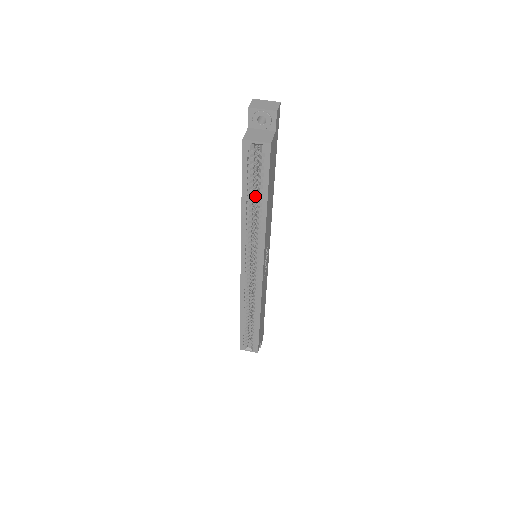
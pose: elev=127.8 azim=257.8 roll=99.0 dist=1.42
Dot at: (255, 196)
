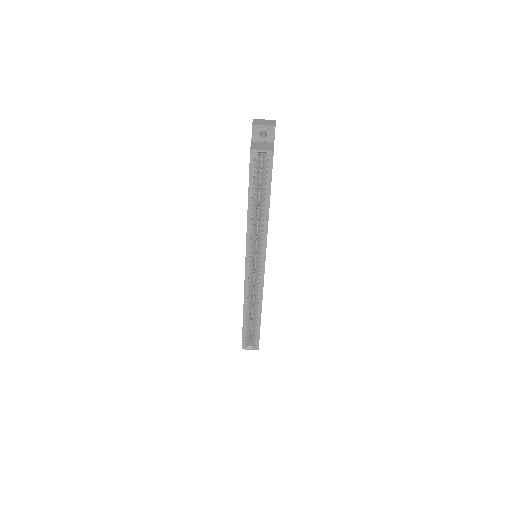
Dot at: (258, 199)
